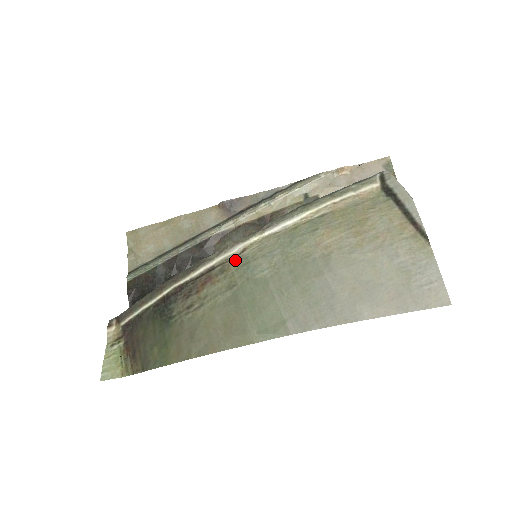
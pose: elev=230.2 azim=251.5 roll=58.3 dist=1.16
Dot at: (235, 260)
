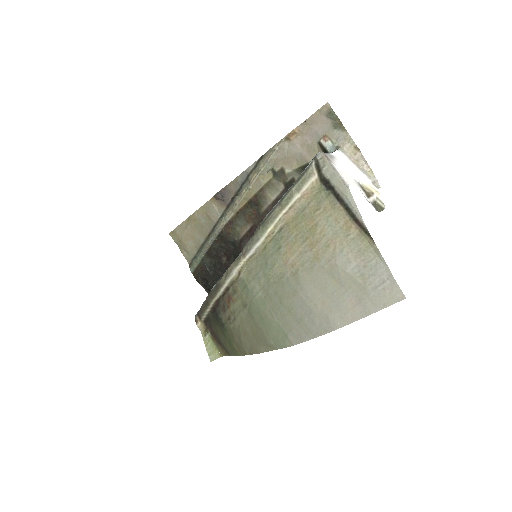
Dot at: (238, 282)
